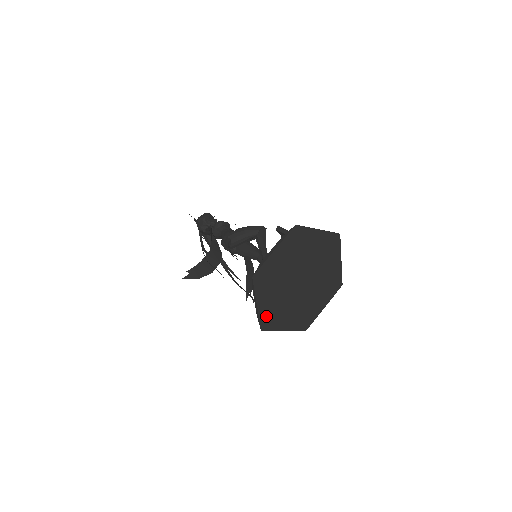
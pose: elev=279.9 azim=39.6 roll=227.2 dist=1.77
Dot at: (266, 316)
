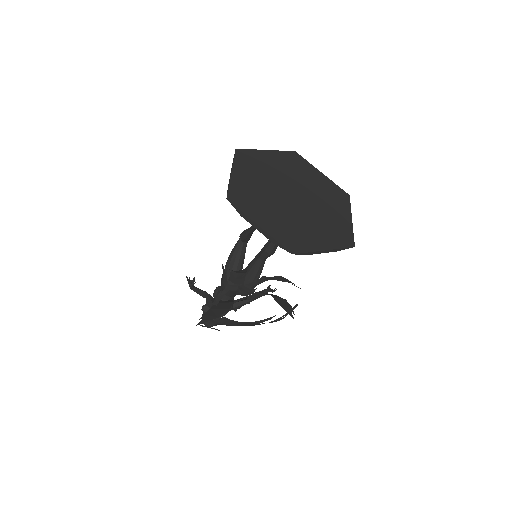
Dot at: (283, 237)
